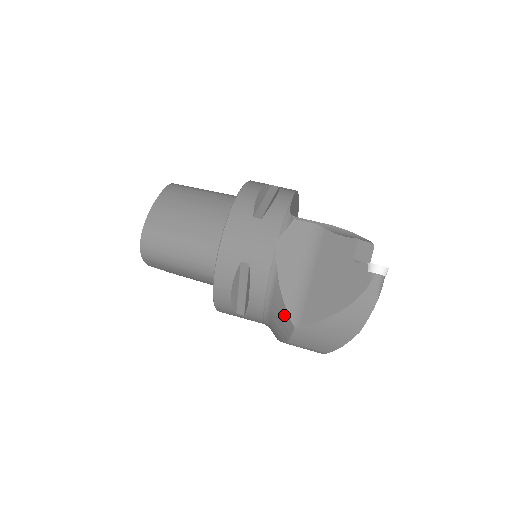
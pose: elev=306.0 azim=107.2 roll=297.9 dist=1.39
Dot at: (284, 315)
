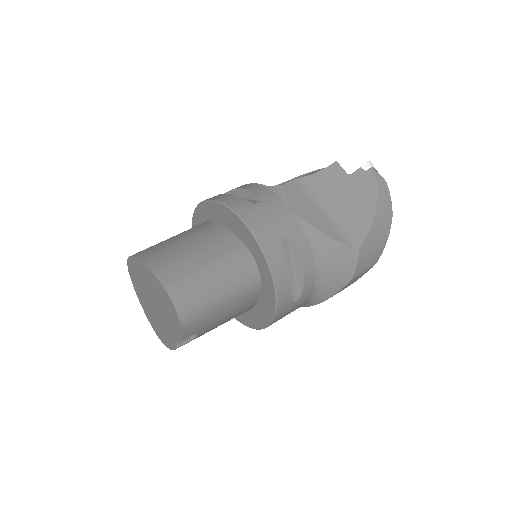
Dot at: (342, 251)
